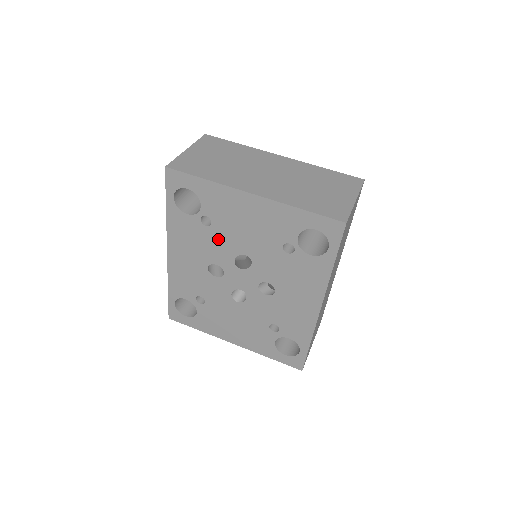
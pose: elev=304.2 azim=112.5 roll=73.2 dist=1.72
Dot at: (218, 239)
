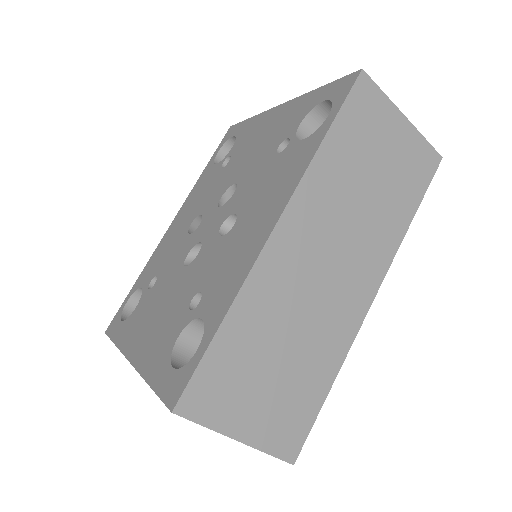
Dot at: (223, 178)
